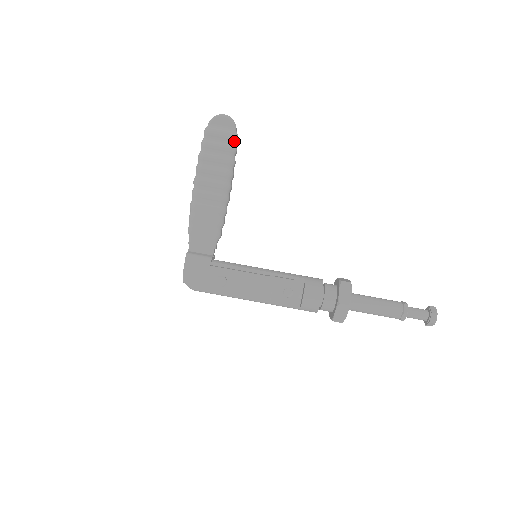
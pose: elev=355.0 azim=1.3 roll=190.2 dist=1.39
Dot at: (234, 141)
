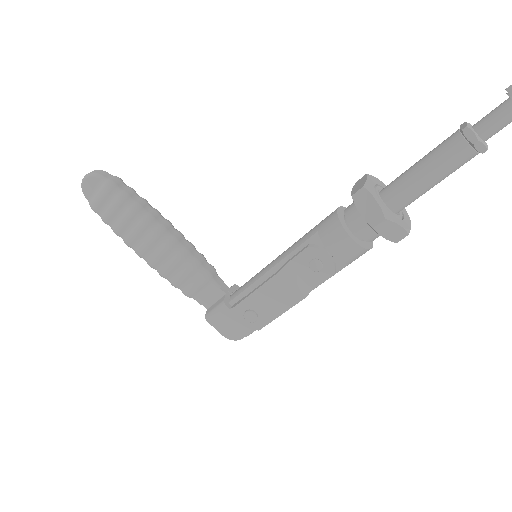
Dot at: (114, 190)
